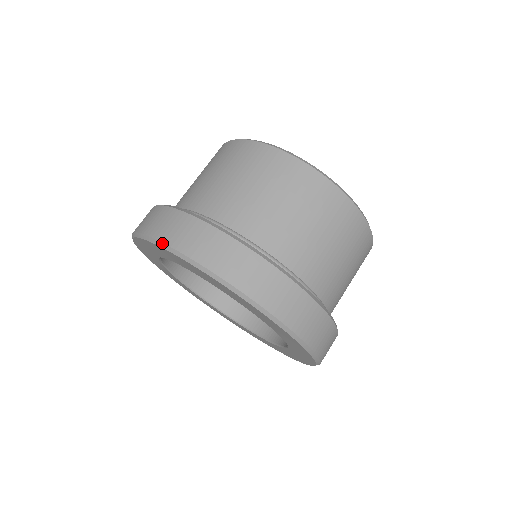
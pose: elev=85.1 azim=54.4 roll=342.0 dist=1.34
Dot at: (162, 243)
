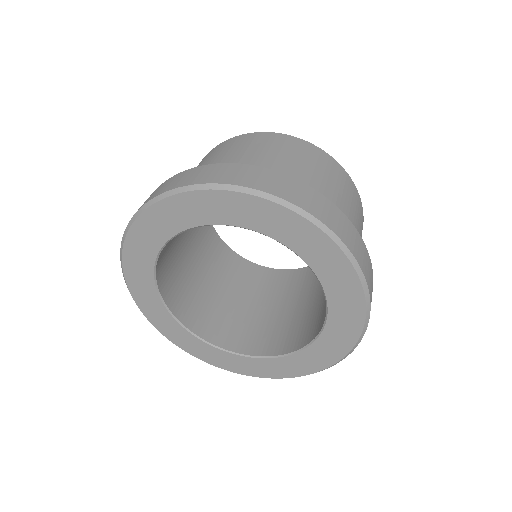
Dot at: (274, 196)
